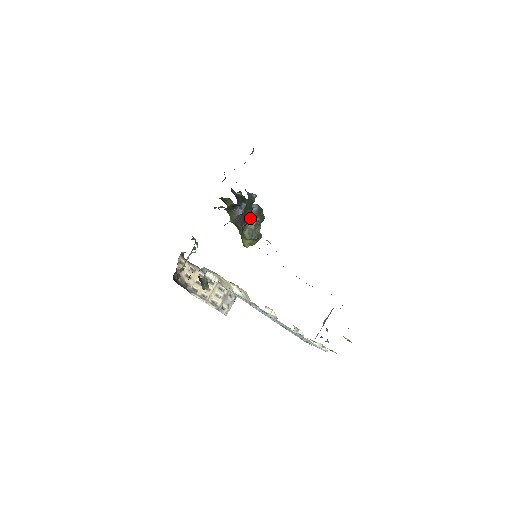
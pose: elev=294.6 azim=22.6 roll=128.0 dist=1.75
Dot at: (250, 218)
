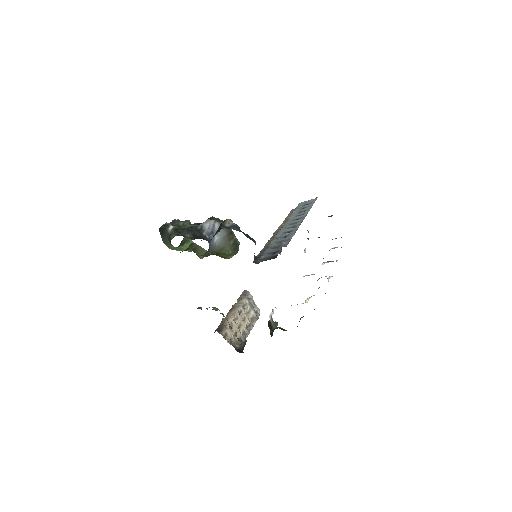
Dot at: occluded
